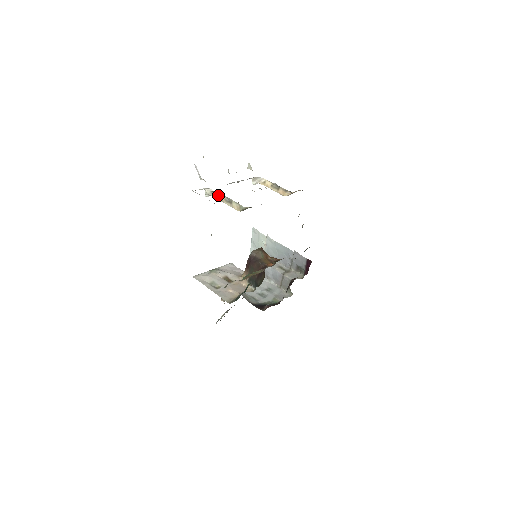
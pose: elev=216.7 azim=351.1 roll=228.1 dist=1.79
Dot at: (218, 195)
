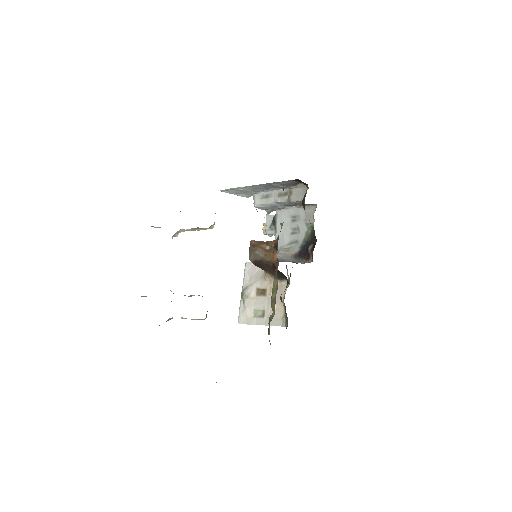
Dot at: occluded
